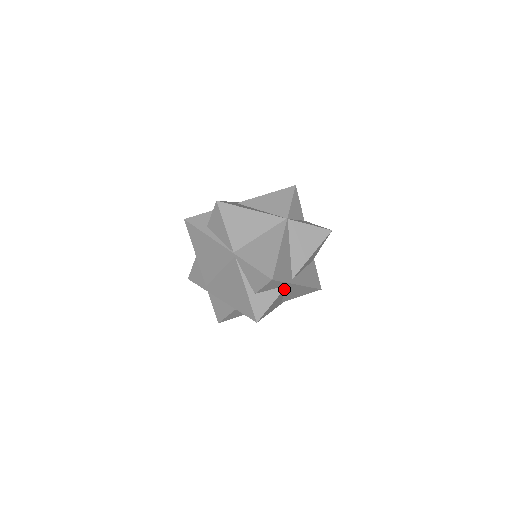
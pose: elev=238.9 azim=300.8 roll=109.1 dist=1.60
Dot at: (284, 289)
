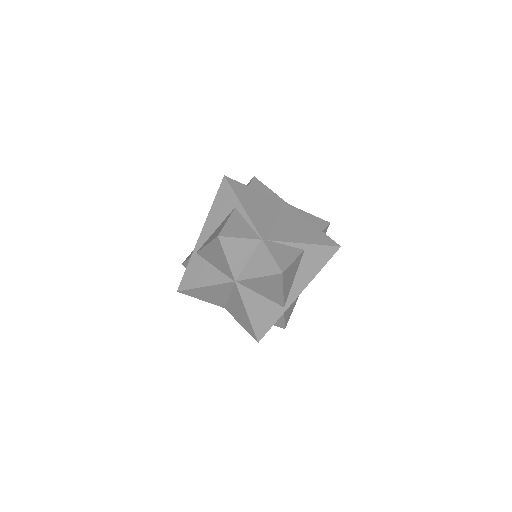
Dot at: occluded
